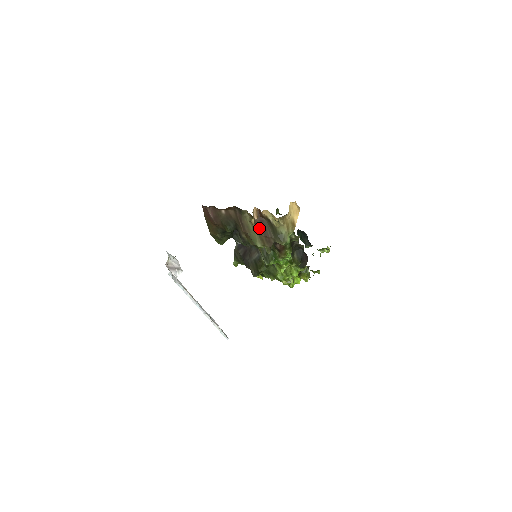
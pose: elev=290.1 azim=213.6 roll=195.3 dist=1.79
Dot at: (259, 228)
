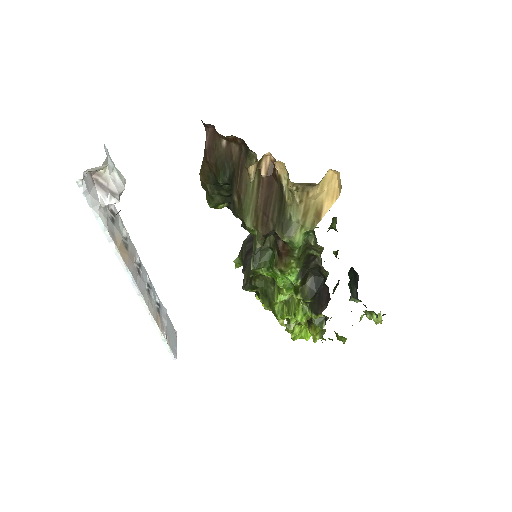
Dot at: (261, 194)
